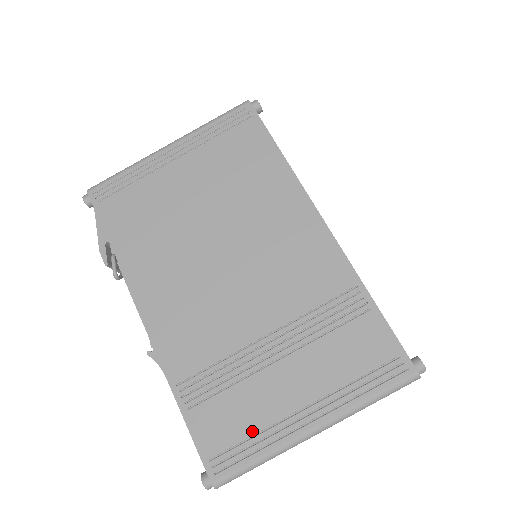
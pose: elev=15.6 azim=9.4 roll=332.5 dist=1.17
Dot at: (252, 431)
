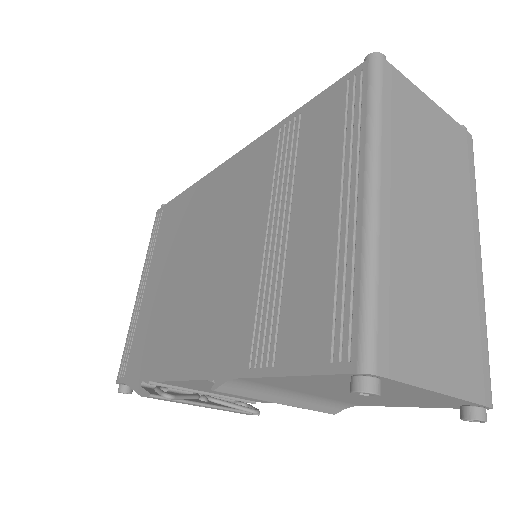
Dot at: (330, 281)
